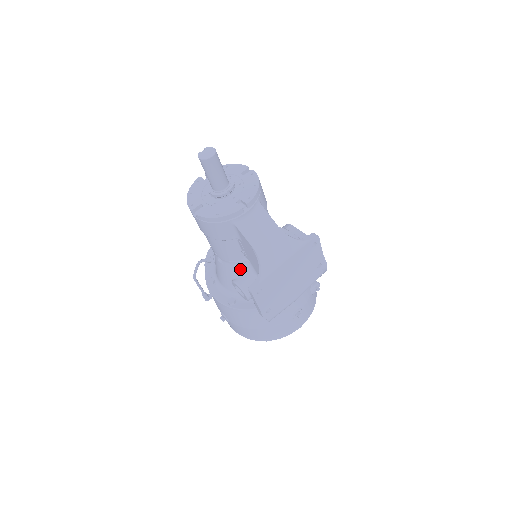
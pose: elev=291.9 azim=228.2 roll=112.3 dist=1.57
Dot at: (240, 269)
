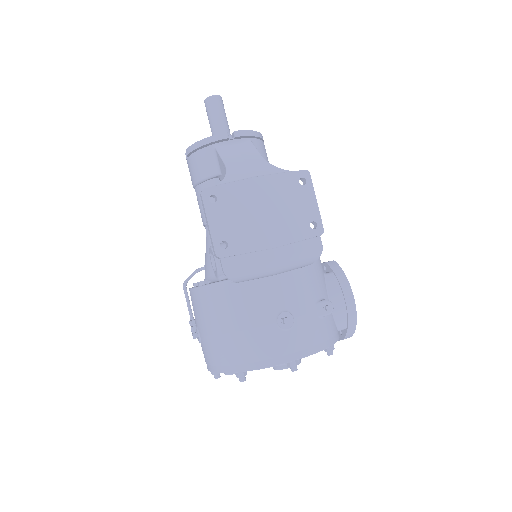
Dot at: occluded
